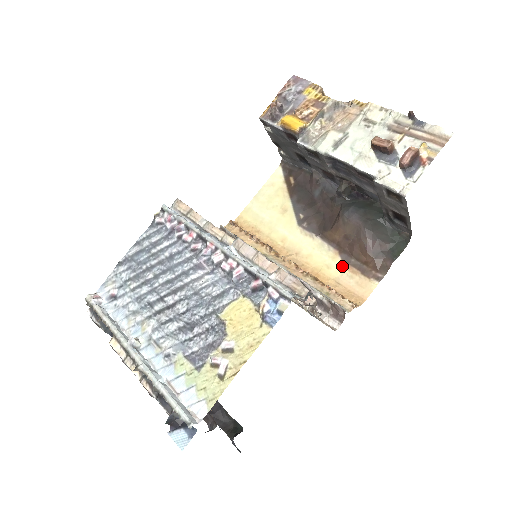
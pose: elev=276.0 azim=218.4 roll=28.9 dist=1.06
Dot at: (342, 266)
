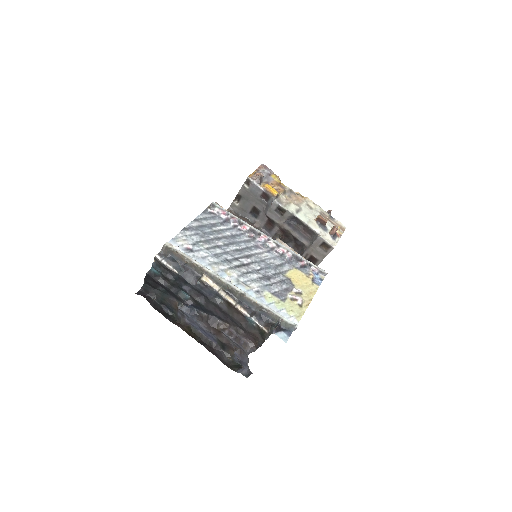
Dot at: occluded
